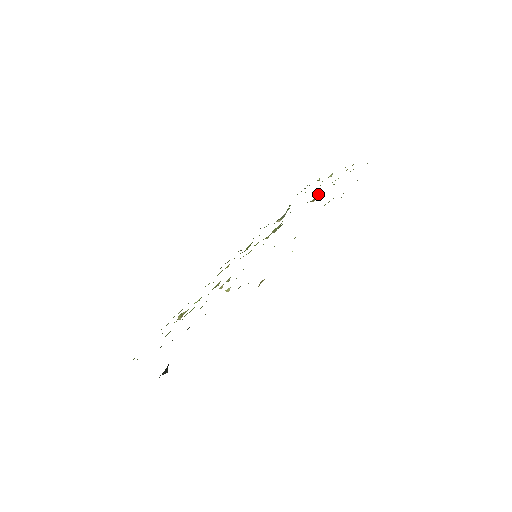
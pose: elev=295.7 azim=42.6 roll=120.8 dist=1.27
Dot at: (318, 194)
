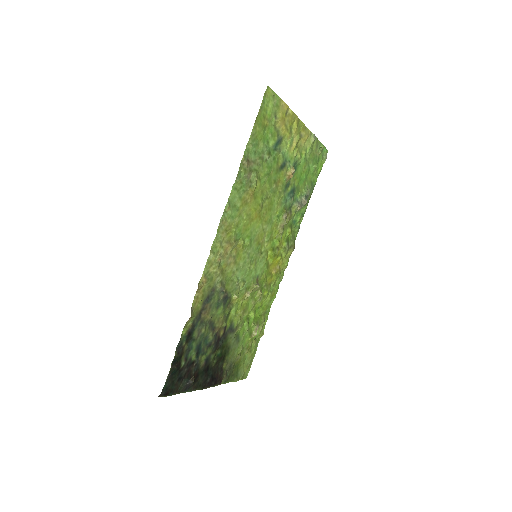
Dot at: (288, 169)
